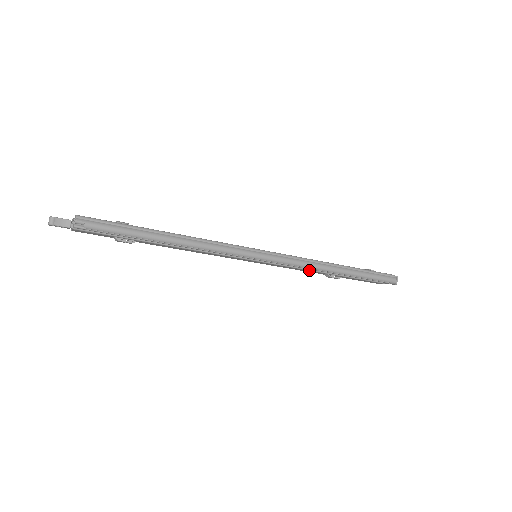
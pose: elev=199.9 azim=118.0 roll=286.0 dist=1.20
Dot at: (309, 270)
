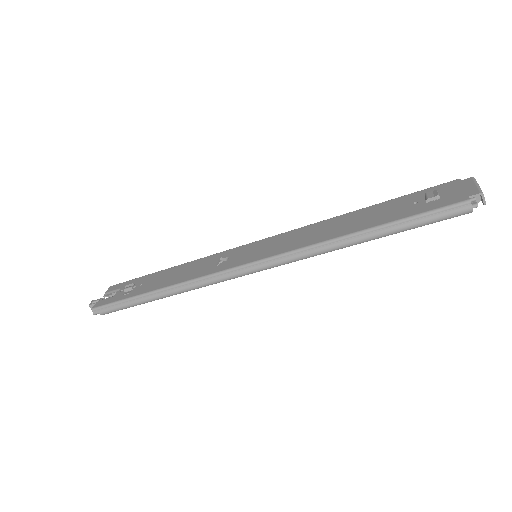
Dot at: occluded
